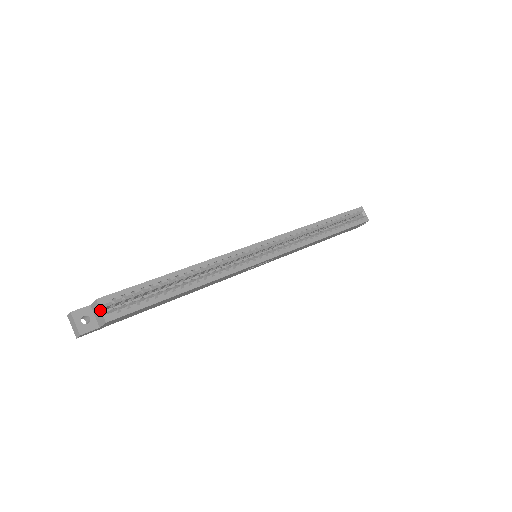
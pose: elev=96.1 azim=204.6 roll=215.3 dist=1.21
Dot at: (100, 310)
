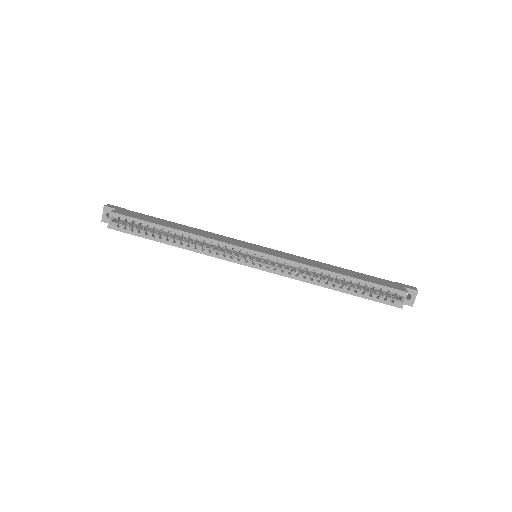
Dot at: (109, 219)
